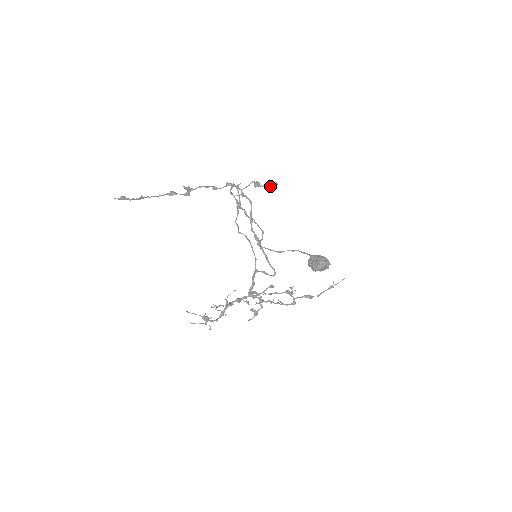
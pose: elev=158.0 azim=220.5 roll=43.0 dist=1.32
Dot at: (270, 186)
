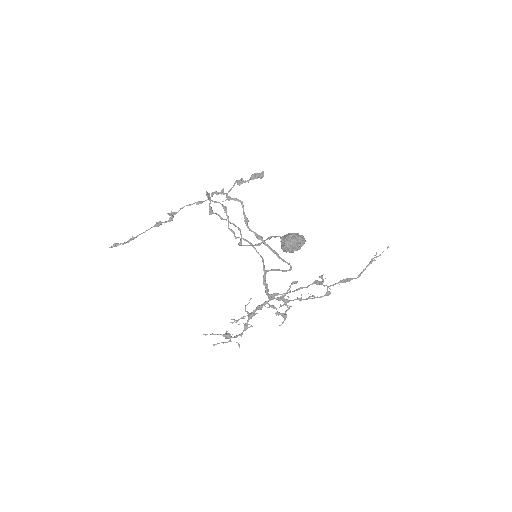
Dot at: (256, 178)
